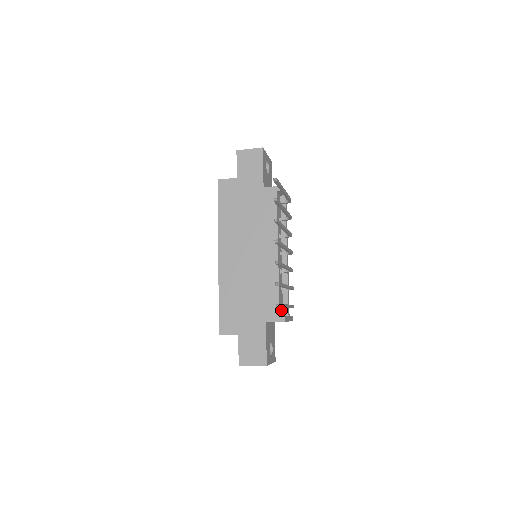
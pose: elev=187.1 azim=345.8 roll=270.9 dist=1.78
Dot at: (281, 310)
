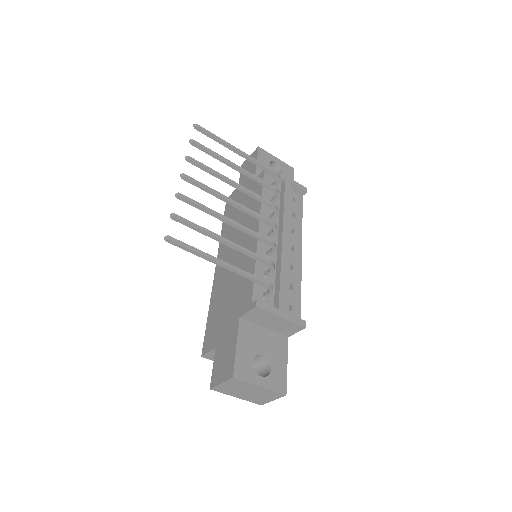
Dot at: (265, 301)
